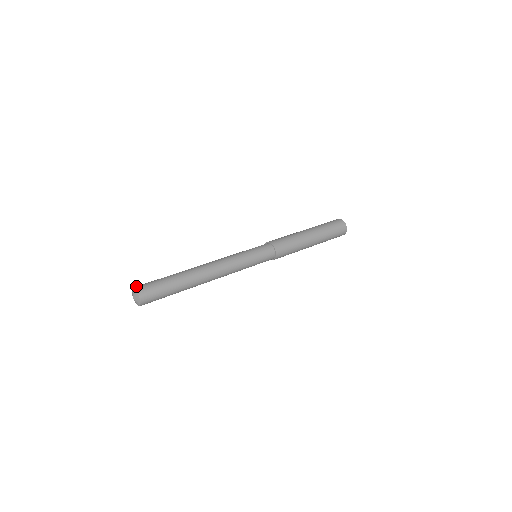
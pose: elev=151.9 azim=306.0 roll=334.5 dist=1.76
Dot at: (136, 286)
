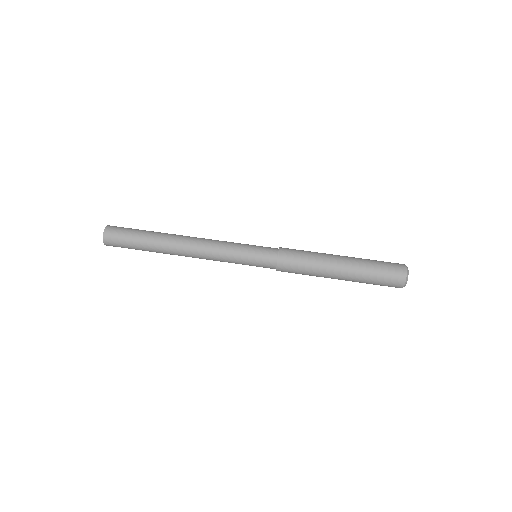
Dot at: (106, 235)
